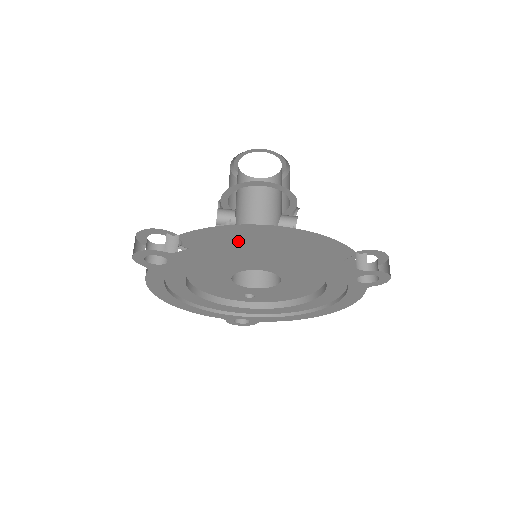
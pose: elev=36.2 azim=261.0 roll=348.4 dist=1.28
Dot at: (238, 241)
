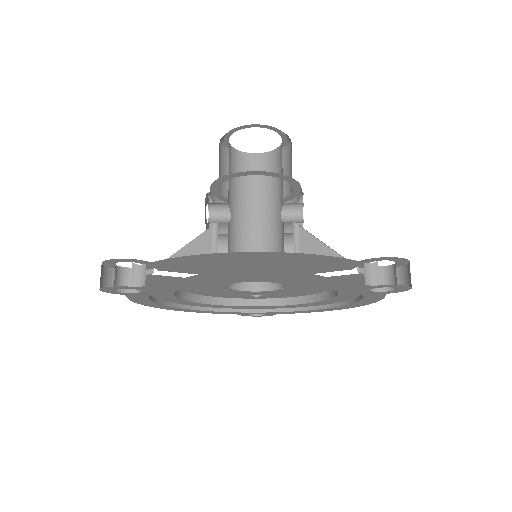
Dot at: (216, 263)
